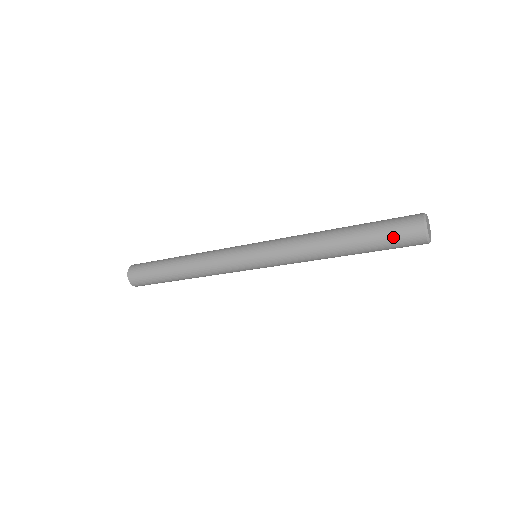
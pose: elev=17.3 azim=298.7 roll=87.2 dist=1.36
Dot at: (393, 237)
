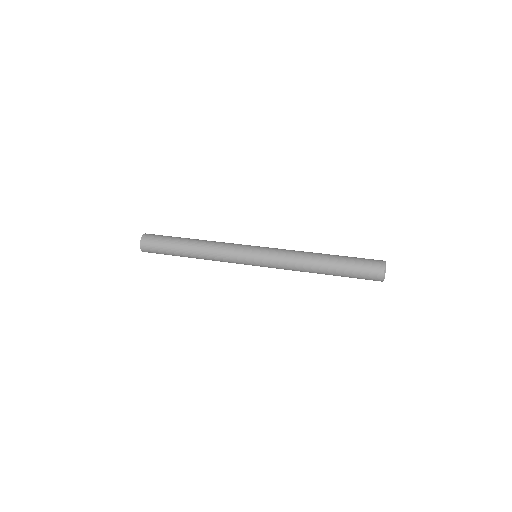
Dot at: (361, 277)
